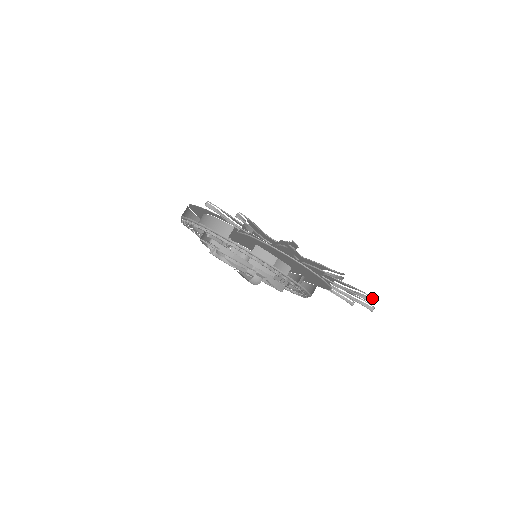
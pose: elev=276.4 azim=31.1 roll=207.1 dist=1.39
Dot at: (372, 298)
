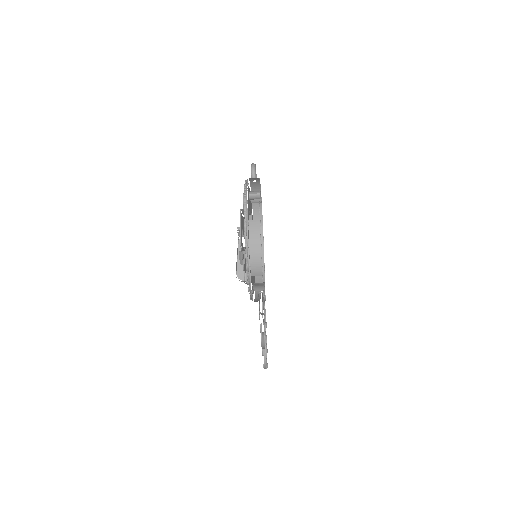
Dot at: occluded
